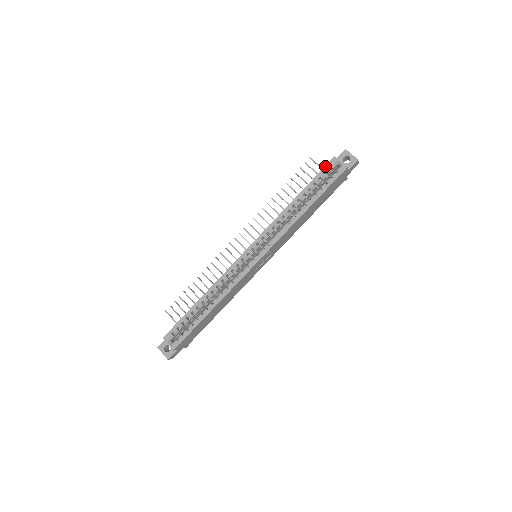
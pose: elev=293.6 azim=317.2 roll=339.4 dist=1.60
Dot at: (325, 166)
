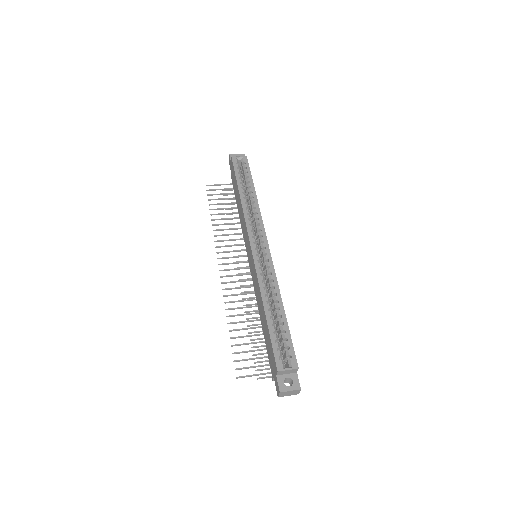
Dot at: (233, 165)
